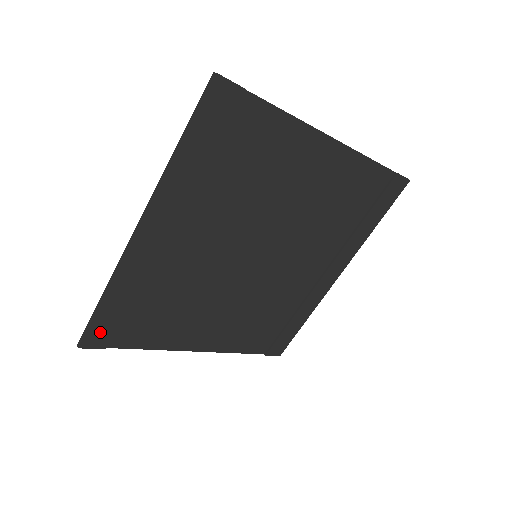
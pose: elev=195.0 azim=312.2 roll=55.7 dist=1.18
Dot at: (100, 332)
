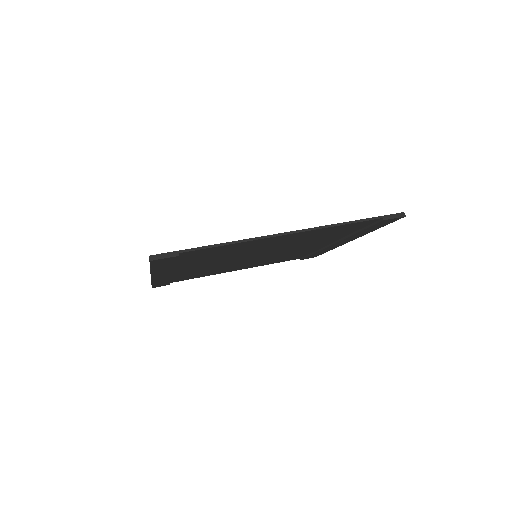
Dot at: (160, 285)
